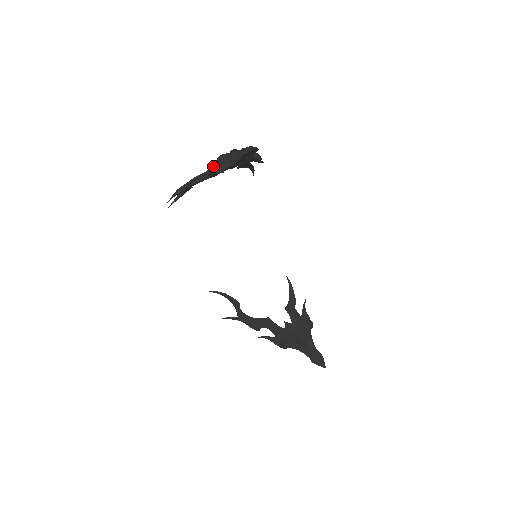
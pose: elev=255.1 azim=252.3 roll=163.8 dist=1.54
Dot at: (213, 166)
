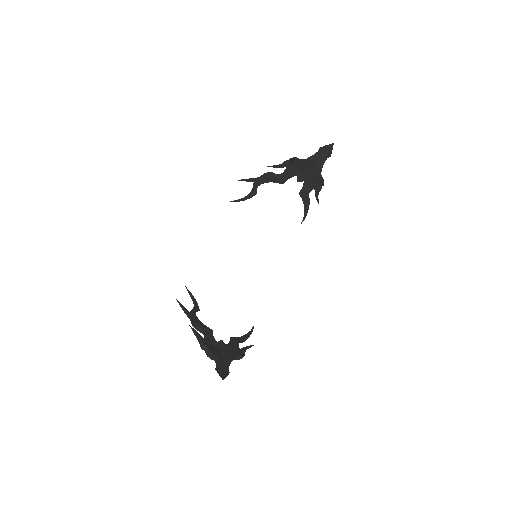
Dot at: occluded
